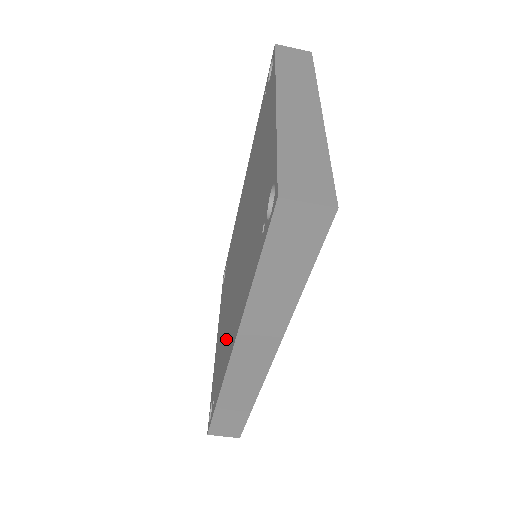
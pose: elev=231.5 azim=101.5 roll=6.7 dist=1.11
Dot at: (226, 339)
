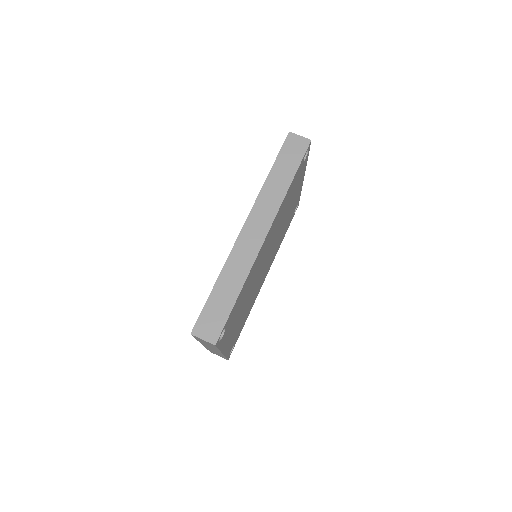
Dot at: occluded
